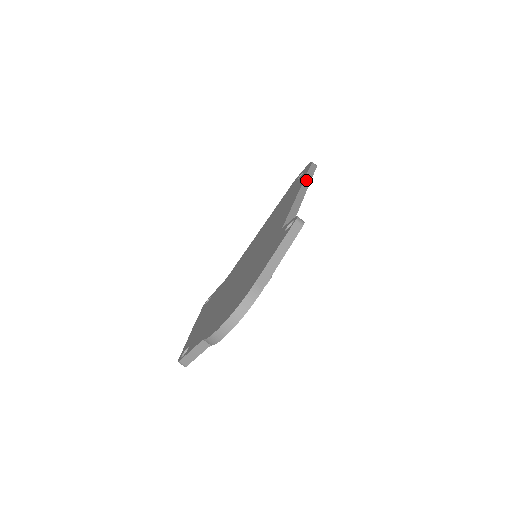
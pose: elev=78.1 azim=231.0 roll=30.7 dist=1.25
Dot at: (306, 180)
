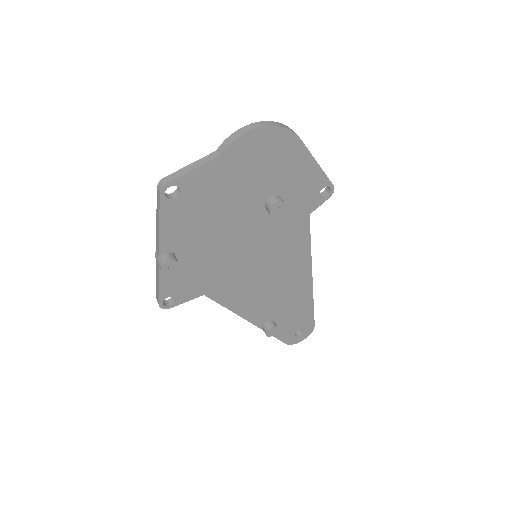
Dot at: occluded
